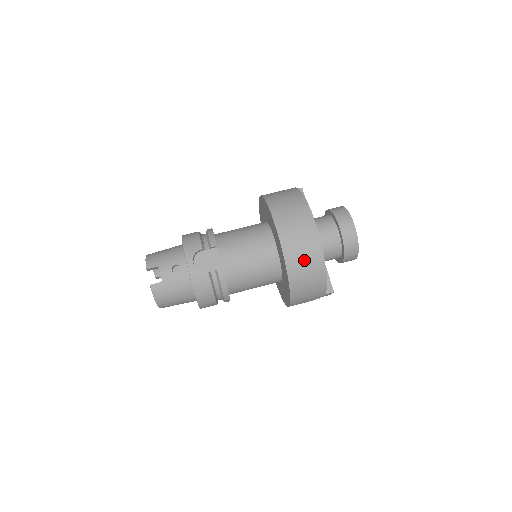
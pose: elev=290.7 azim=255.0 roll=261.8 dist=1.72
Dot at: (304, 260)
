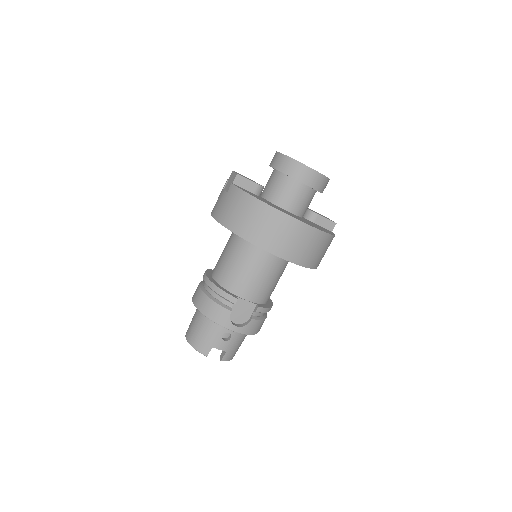
Dot at: (314, 250)
